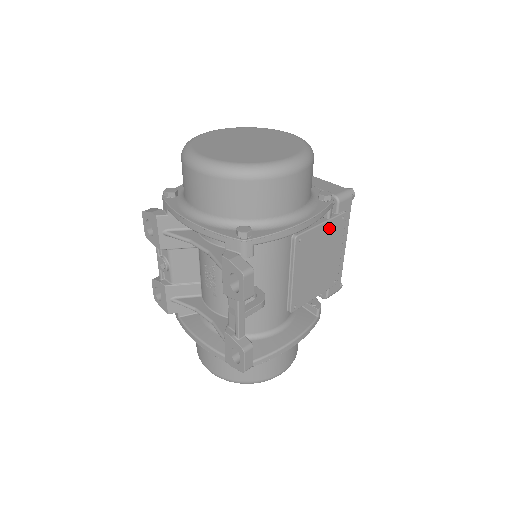
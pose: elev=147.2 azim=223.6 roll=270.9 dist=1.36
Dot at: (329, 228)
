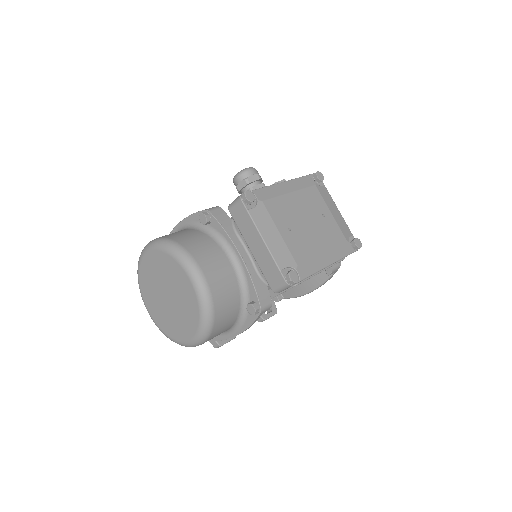
Dot at: occluded
